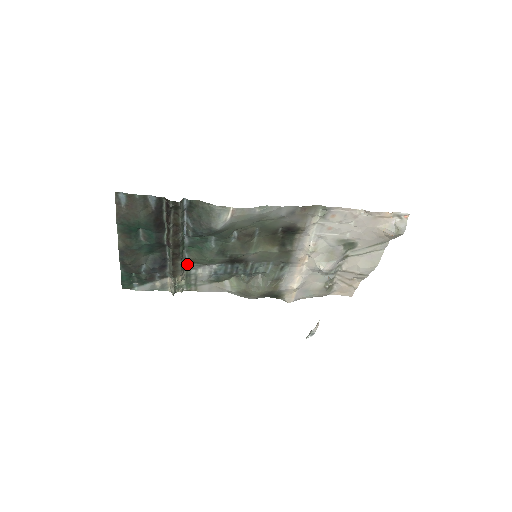
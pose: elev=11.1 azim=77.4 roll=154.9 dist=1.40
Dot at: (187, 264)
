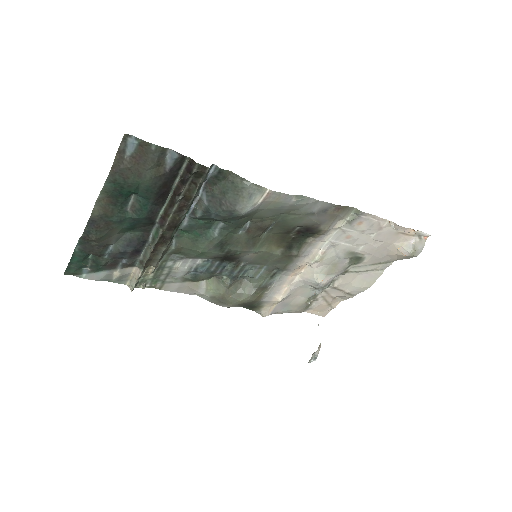
Dot at: (168, 253)
